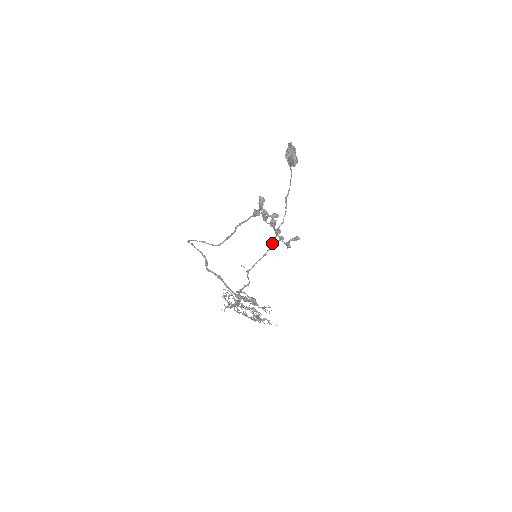
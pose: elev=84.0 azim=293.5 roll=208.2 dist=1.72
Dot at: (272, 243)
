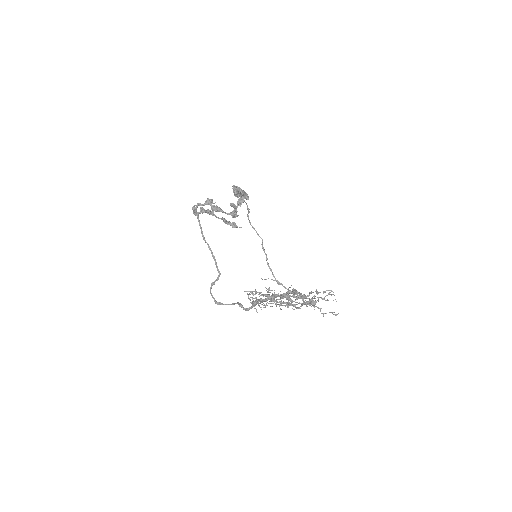
Dot at: occluded
